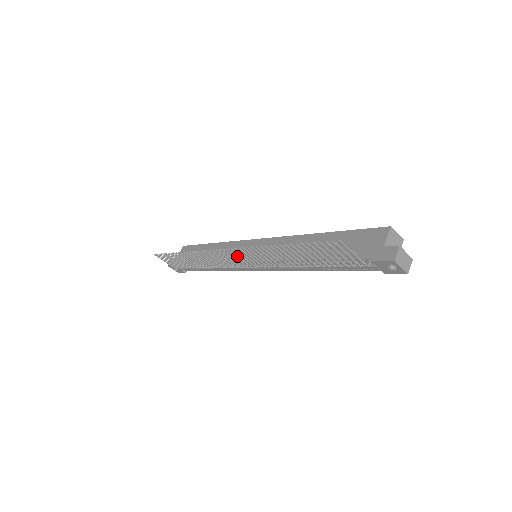
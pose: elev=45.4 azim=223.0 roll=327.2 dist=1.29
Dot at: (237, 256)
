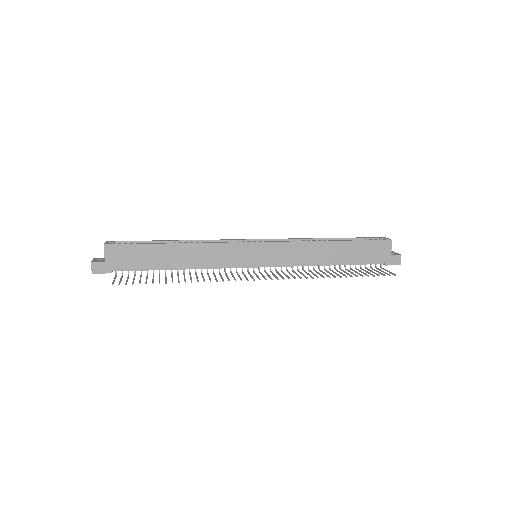
Dot at: (270, 276)
